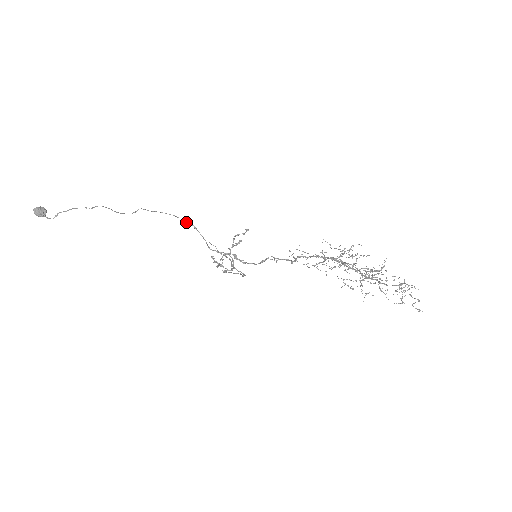
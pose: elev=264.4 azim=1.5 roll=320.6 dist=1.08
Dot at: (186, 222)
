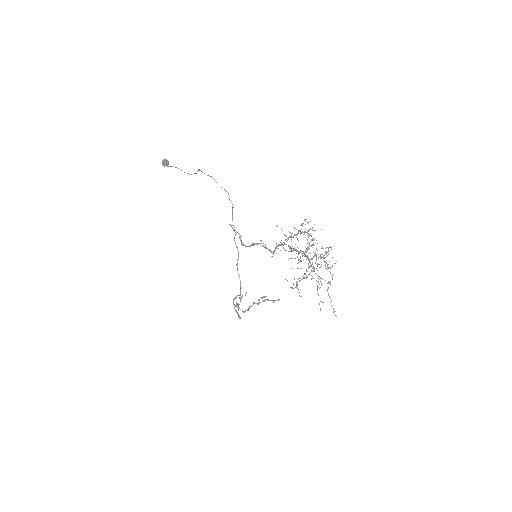
Dot at: (230, 200)
